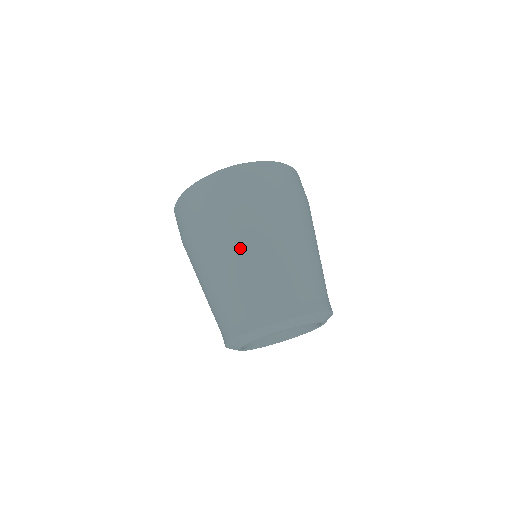
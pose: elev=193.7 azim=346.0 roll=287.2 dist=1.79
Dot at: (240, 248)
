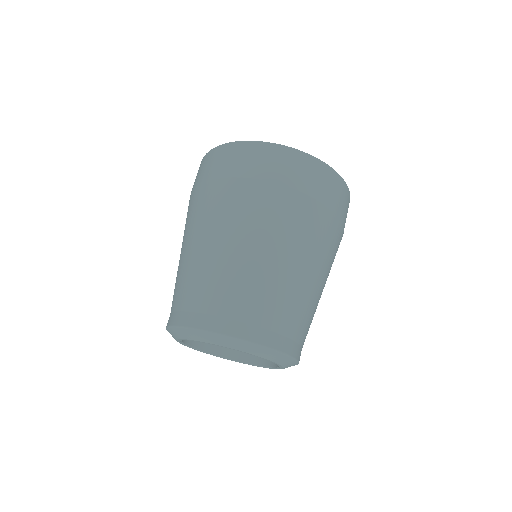
Dot at: (312, 259)
